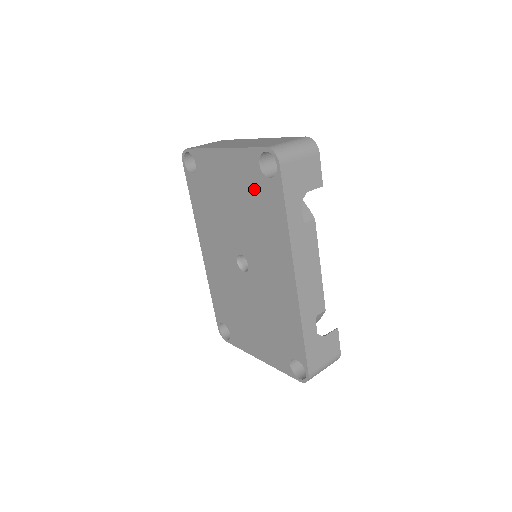
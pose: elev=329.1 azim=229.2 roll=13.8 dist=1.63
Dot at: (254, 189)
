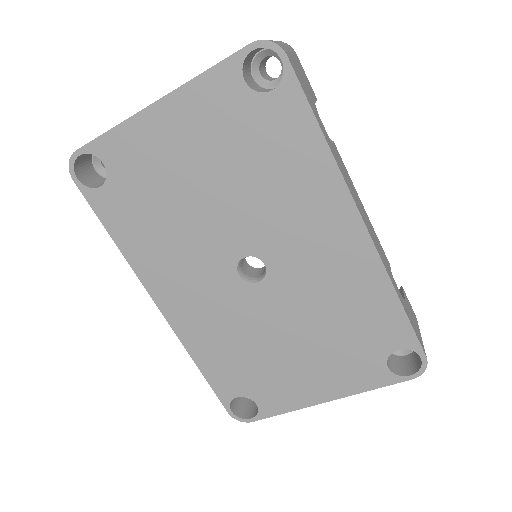
Dot at: (244, 129)
